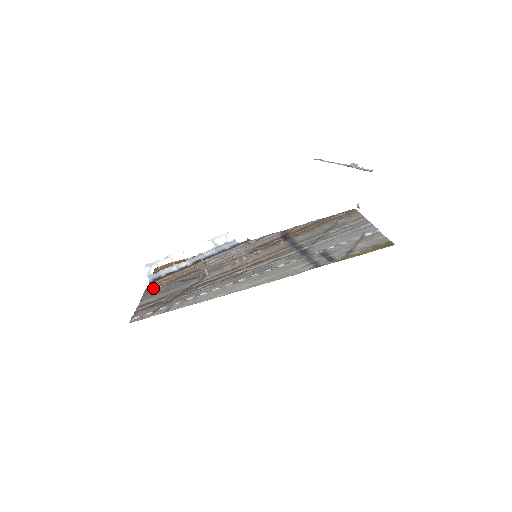
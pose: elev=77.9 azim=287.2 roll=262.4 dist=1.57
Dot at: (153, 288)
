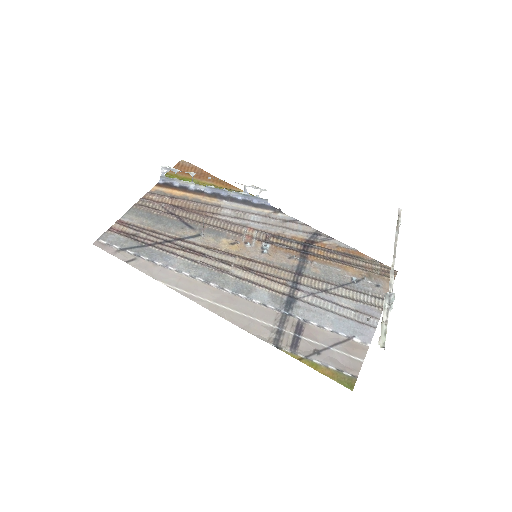
Dot at: (151, 201)
